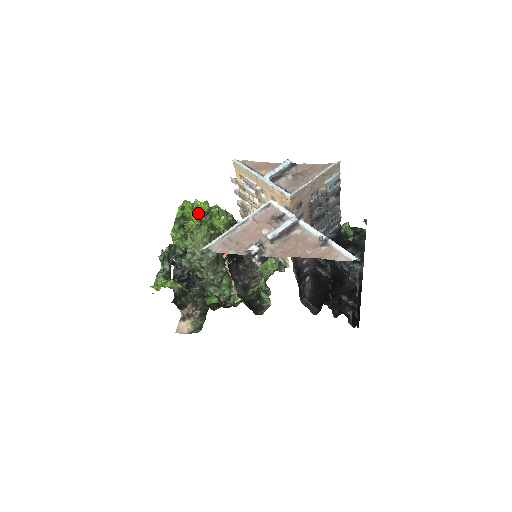
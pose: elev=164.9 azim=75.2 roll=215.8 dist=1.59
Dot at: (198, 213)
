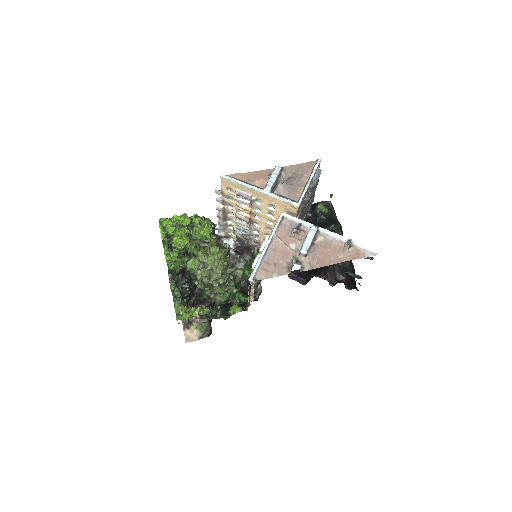
Dot at: (183, 229)
